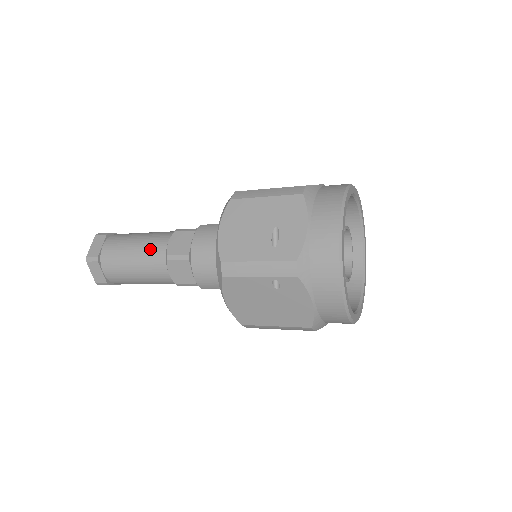
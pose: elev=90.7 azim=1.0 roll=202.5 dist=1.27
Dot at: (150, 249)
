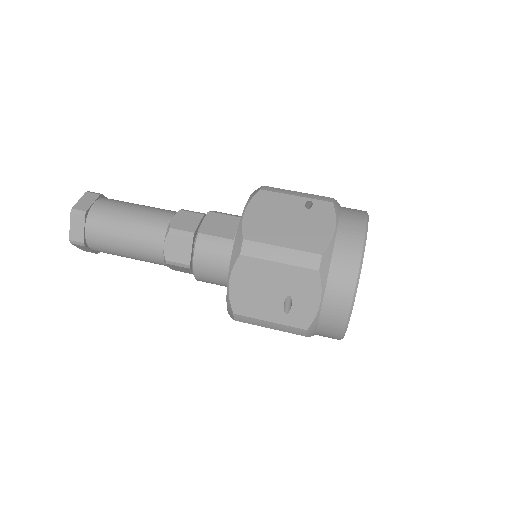
Dot at: (144, 247)
